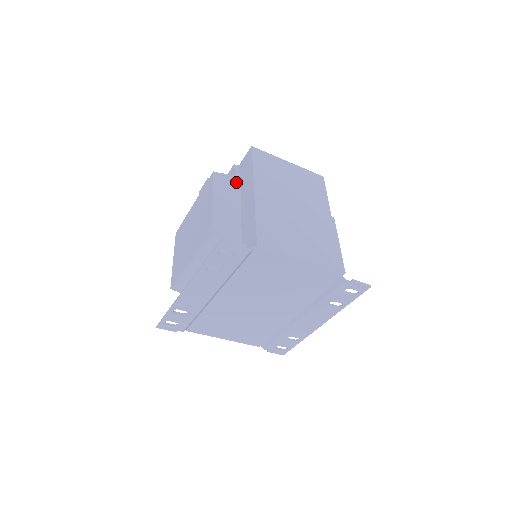
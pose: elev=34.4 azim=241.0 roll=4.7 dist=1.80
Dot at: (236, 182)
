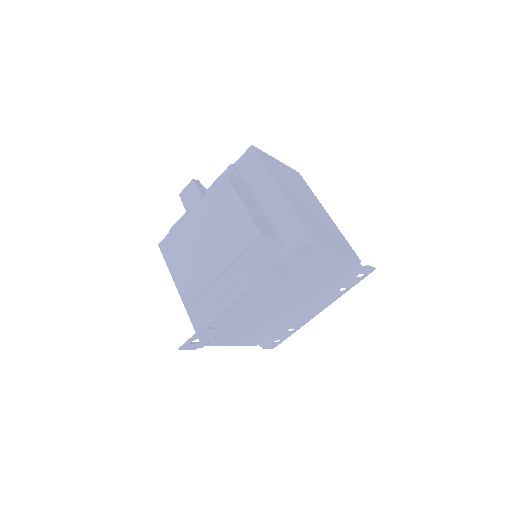
Dot at: (243, 183)
